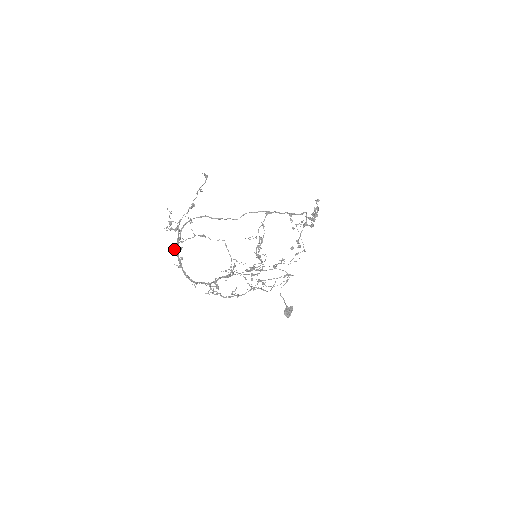
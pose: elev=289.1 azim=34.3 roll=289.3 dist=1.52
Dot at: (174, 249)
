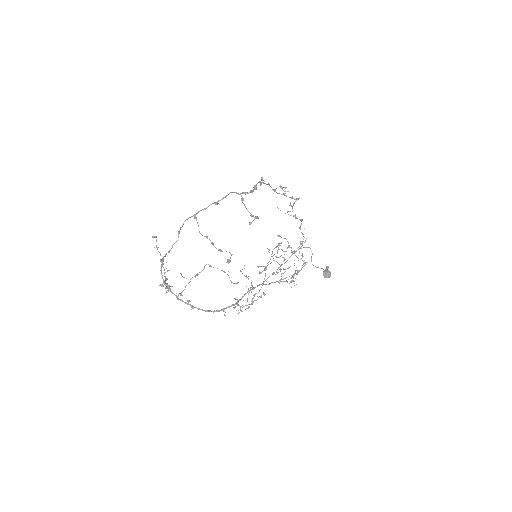
Dot at: (177, 299)
